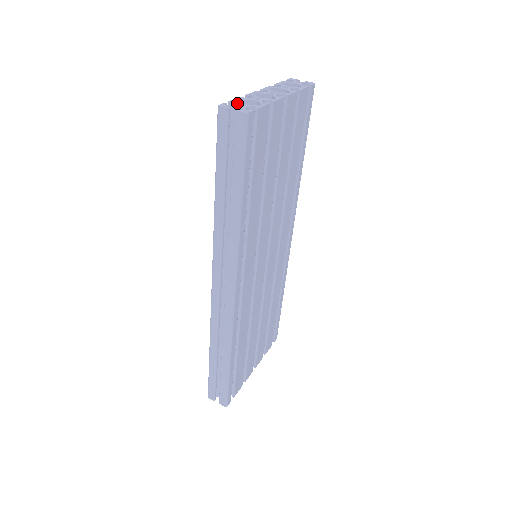
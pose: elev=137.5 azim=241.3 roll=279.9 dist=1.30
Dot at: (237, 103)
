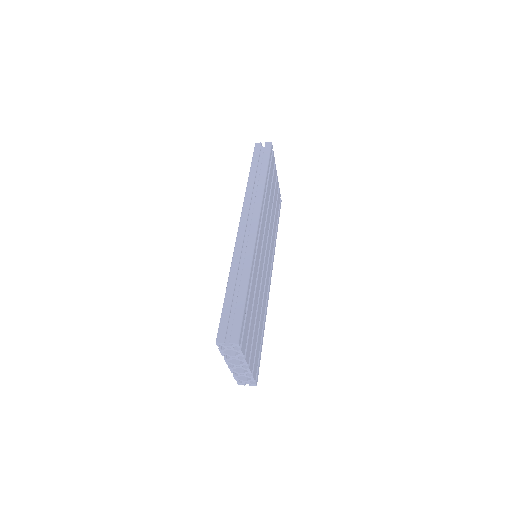
Dot at: occluded
